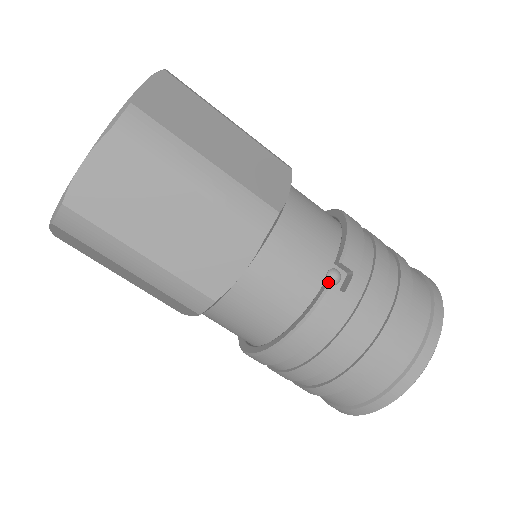
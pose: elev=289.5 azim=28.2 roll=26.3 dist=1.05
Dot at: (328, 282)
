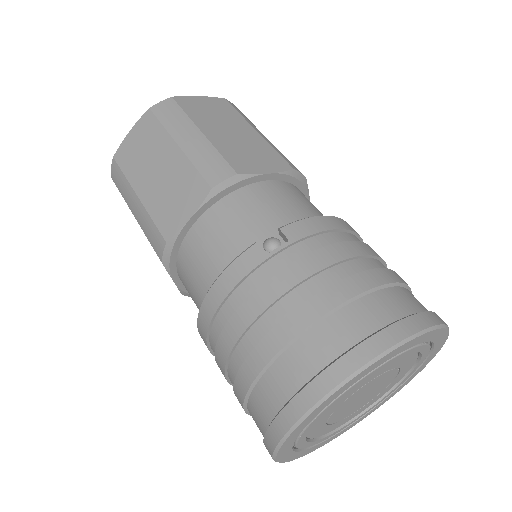
Dot at: (264, 248)
